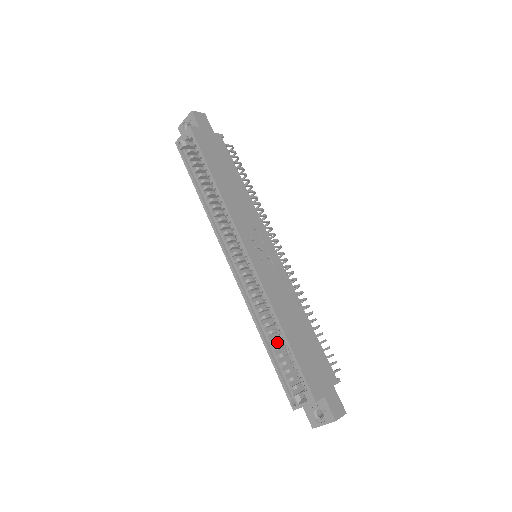
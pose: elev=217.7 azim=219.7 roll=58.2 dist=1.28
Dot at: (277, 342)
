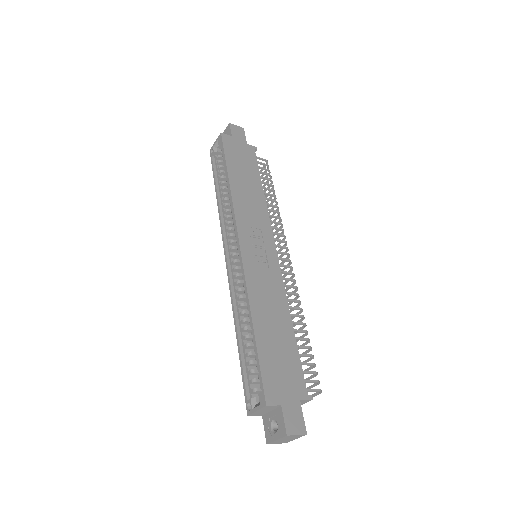
Dot at: (252, 342)
